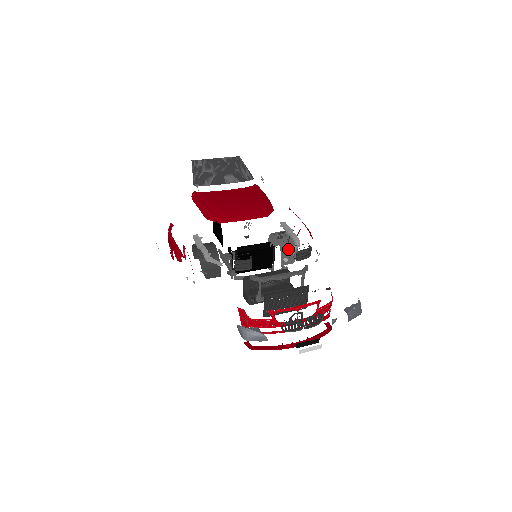
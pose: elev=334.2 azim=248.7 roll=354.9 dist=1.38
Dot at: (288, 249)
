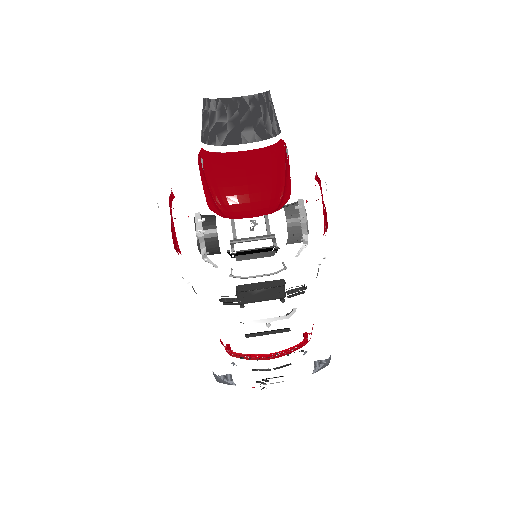
Dot at: (296, 237)
